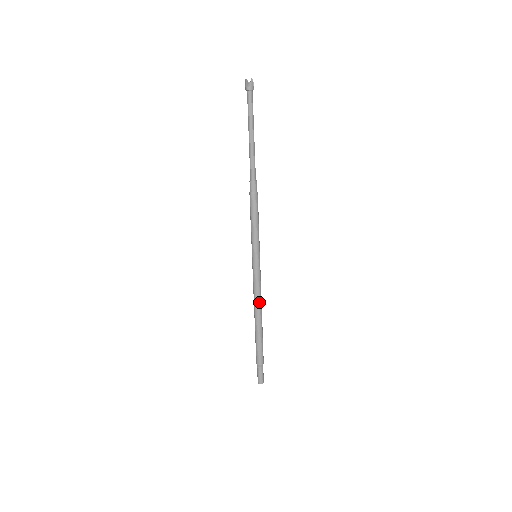
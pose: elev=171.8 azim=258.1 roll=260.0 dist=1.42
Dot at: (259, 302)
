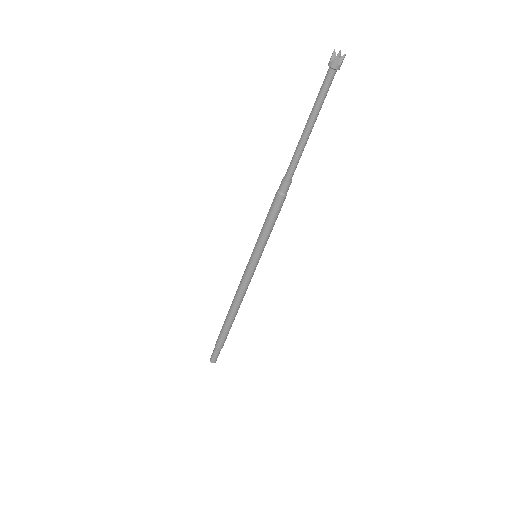
Dot at: (238, 298)
